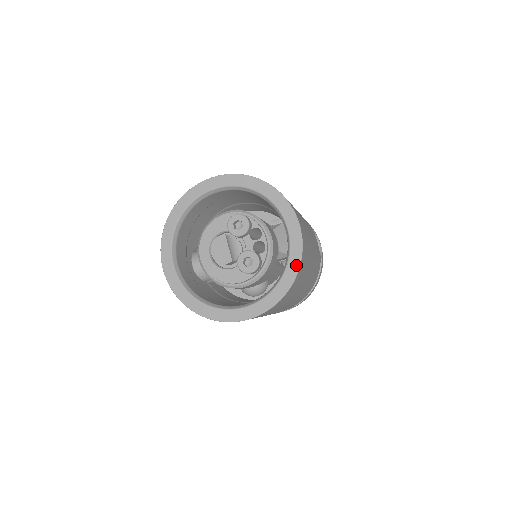
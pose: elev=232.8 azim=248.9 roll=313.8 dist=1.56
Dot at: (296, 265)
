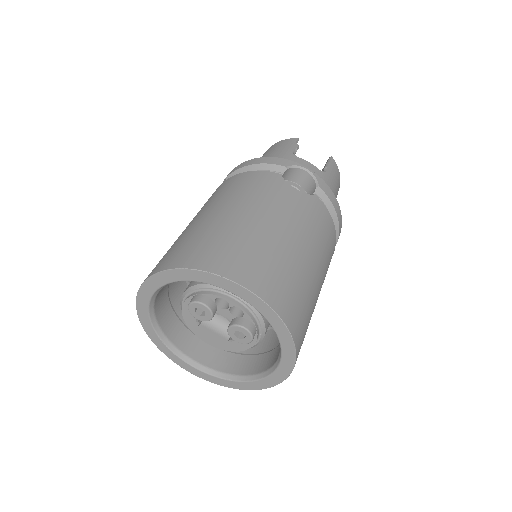
Dot at: (278, 322)
